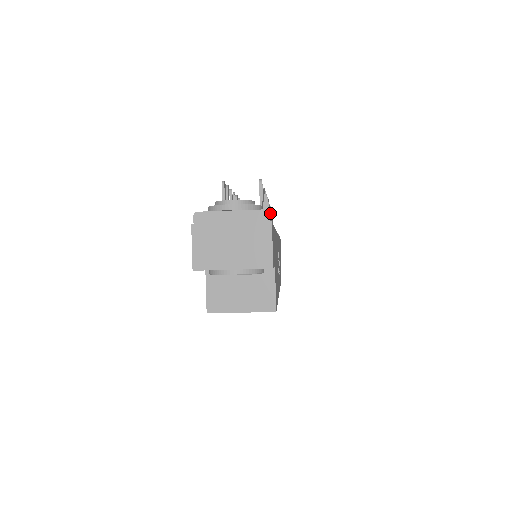
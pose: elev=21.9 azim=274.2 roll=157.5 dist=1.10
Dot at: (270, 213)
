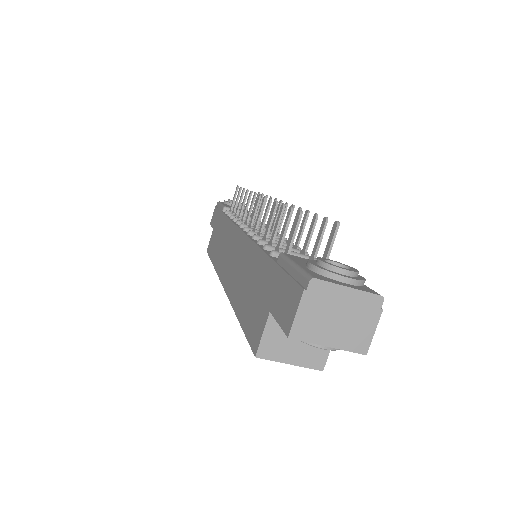
Dot at: occluded
